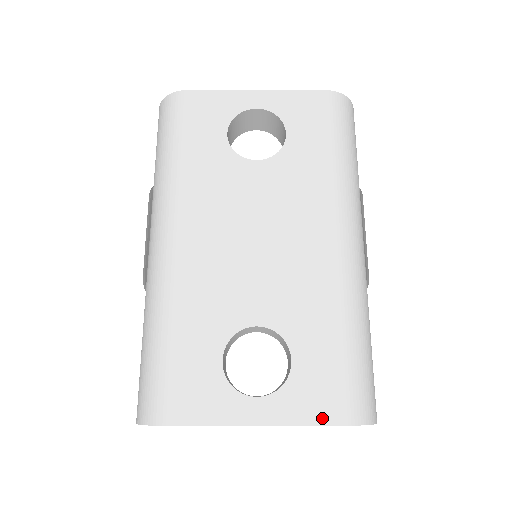
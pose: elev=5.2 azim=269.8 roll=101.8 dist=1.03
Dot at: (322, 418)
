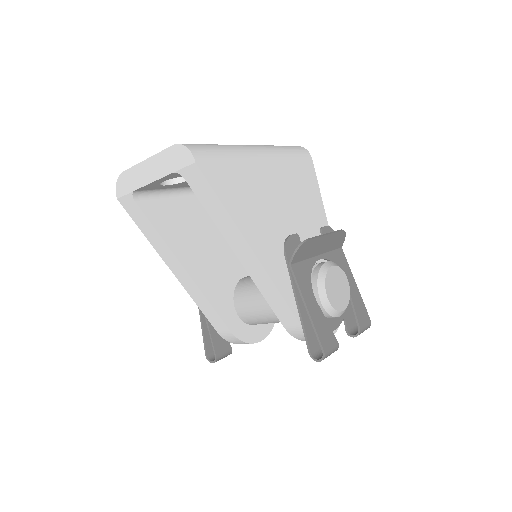
Dot at: (169, 148)
